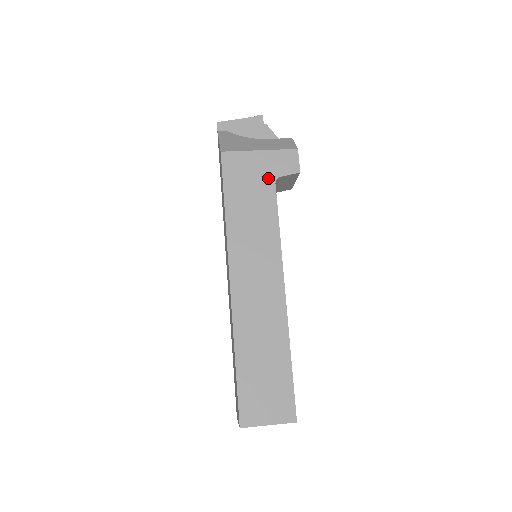
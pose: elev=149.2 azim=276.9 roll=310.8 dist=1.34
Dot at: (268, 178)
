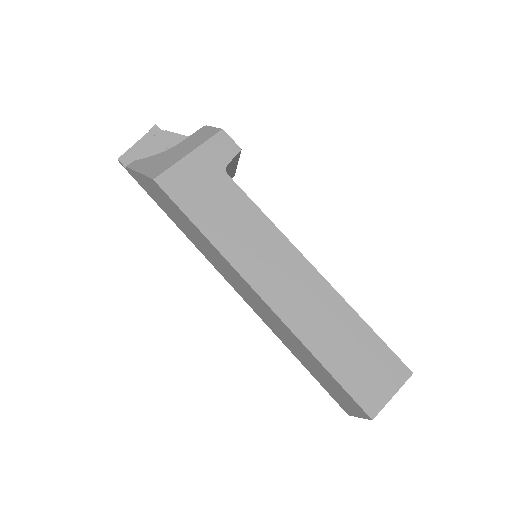
Dot at: (217, 174)
